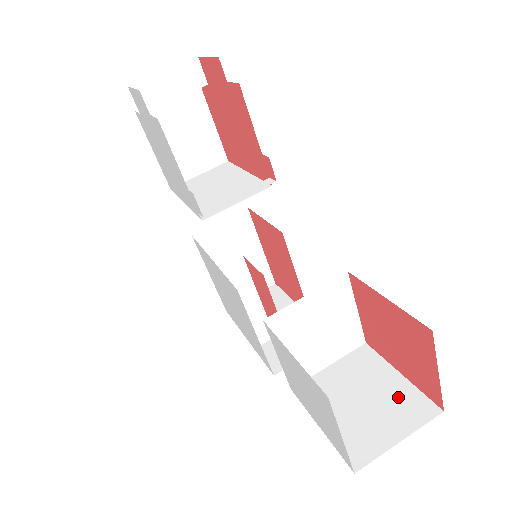
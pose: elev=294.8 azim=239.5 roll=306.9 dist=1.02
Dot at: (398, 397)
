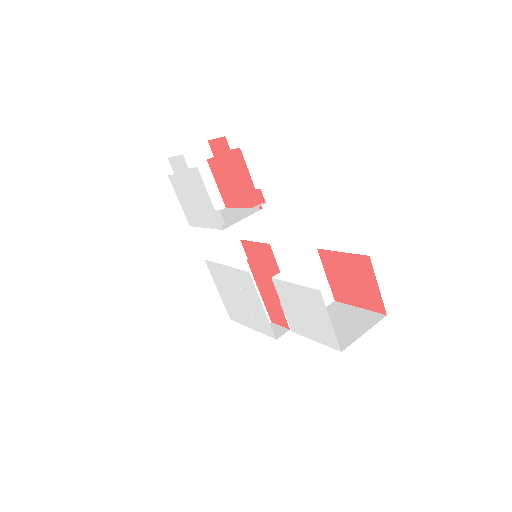
Dot at: (360, 317)
